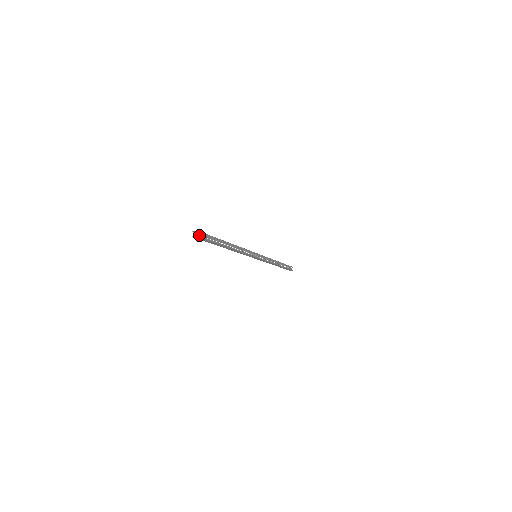
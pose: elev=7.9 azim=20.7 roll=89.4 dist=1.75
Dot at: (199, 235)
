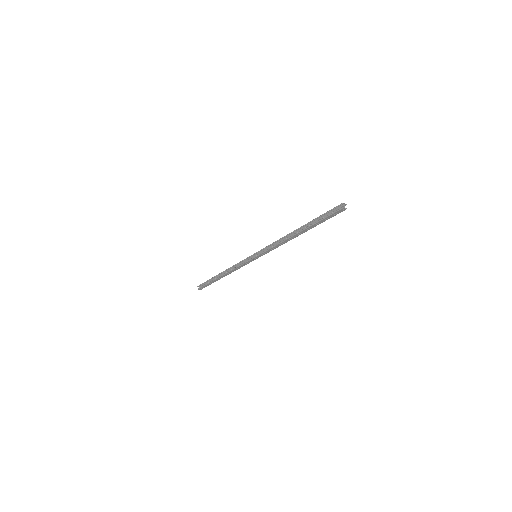
Dot at: (339, 209)
